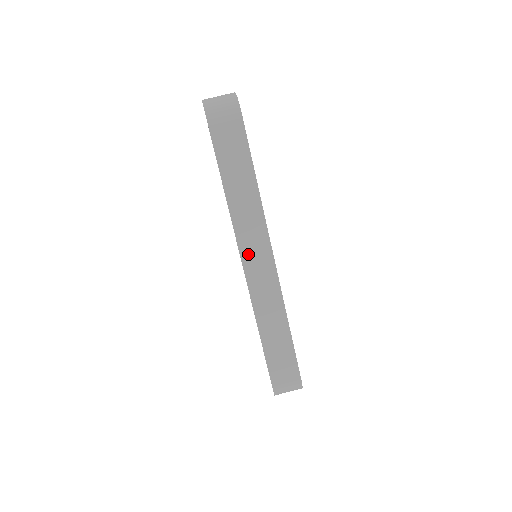
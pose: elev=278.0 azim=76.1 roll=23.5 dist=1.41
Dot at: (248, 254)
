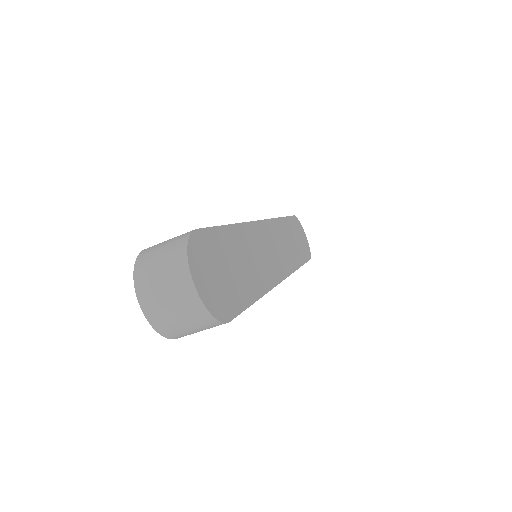
Dot at: occluded
